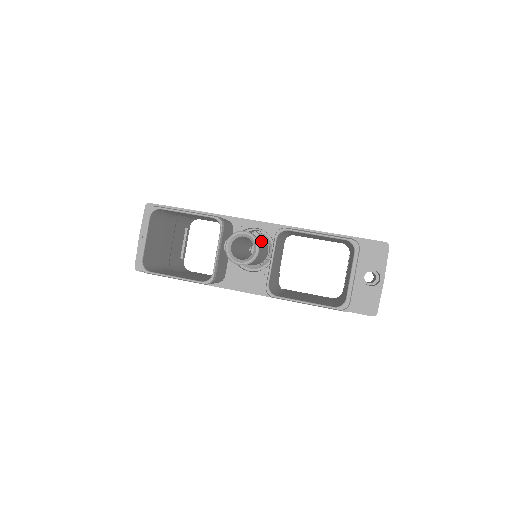
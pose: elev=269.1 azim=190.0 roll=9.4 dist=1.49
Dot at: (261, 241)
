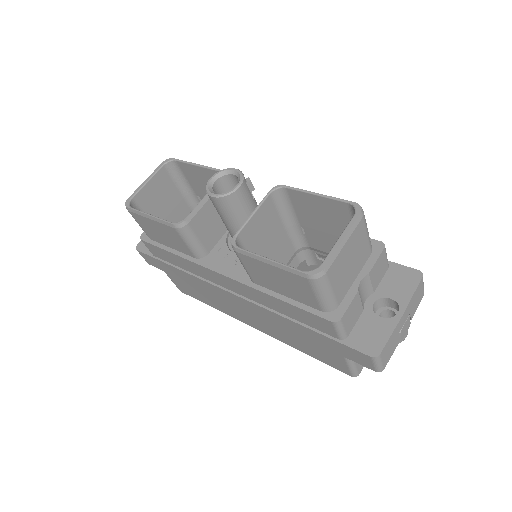
Dot at: (254, 199)
